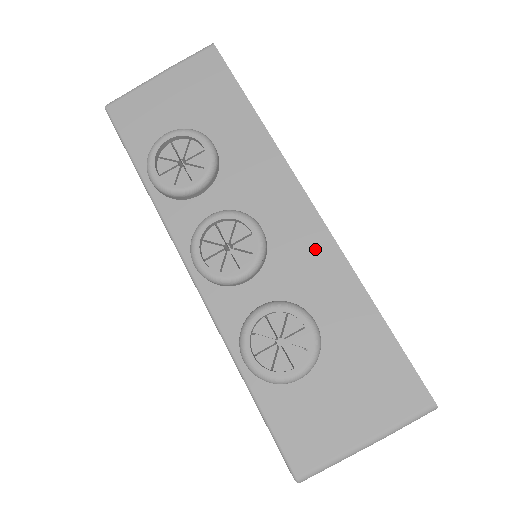
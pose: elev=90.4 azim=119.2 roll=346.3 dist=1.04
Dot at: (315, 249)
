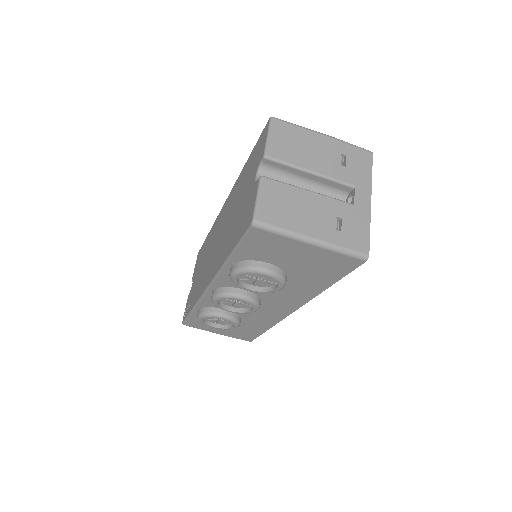
Dot at: (271, 317)
